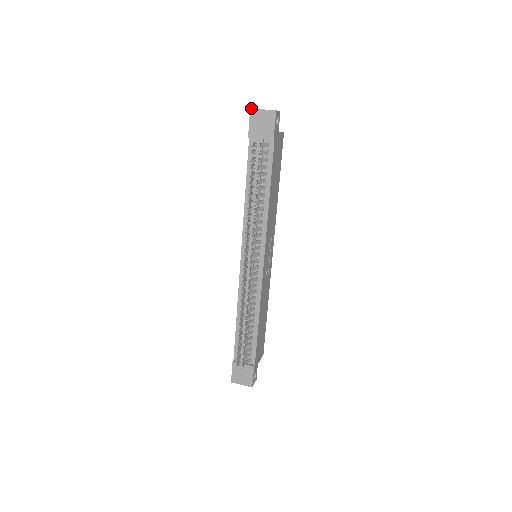
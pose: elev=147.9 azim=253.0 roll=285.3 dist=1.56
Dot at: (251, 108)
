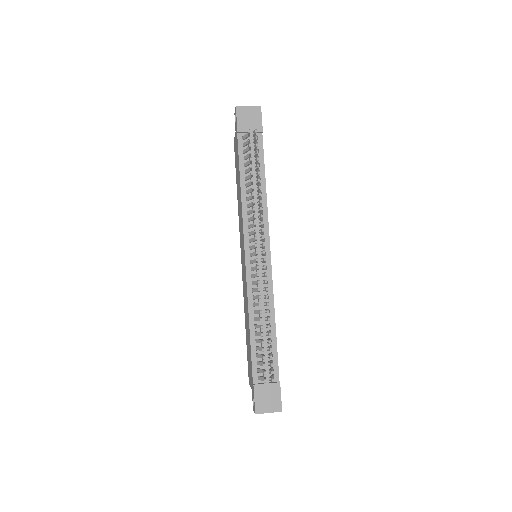
Dot at: occluded
